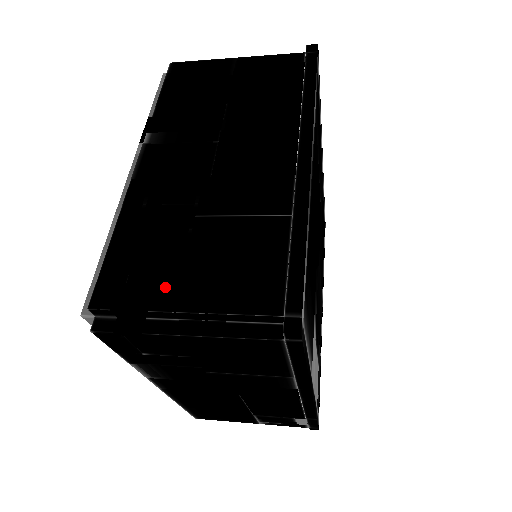
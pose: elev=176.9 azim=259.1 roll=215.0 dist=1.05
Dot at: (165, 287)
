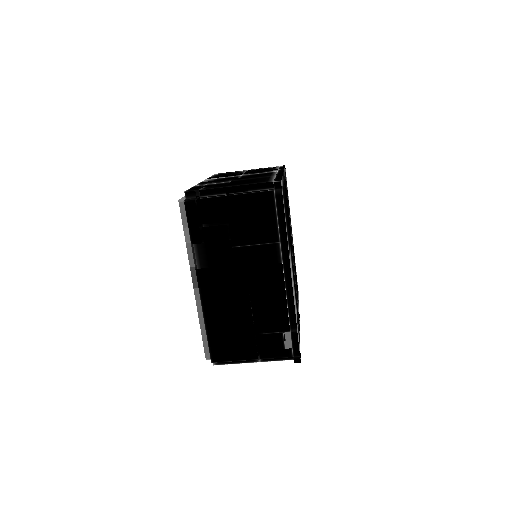
Dot at: (220, 186)
